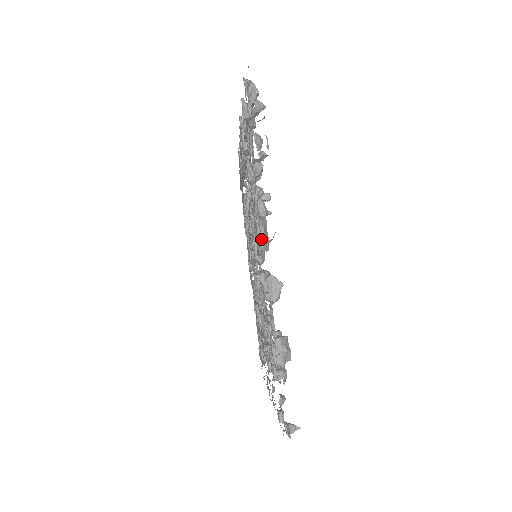
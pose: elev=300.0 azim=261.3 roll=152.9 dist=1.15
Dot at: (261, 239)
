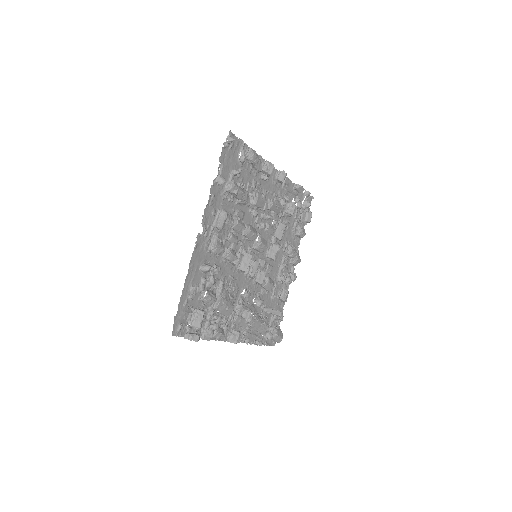
Dot at: (274, 200)
